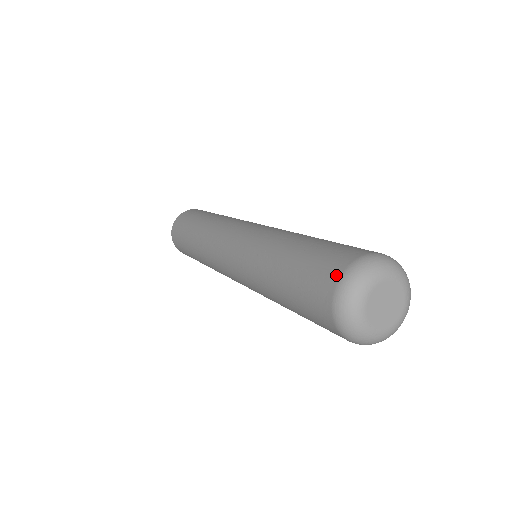
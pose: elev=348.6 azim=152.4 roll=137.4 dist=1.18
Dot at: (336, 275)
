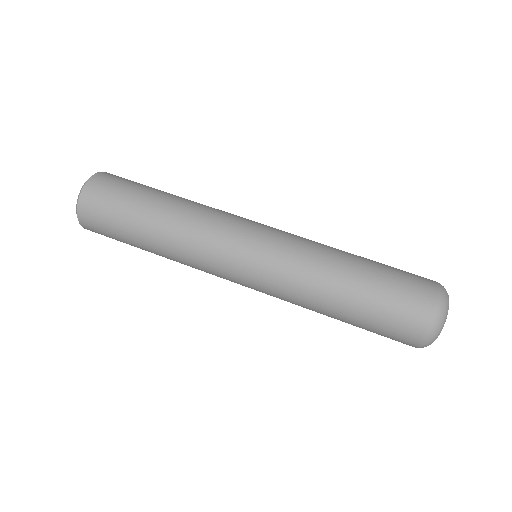
Dot at: (416, 340)
